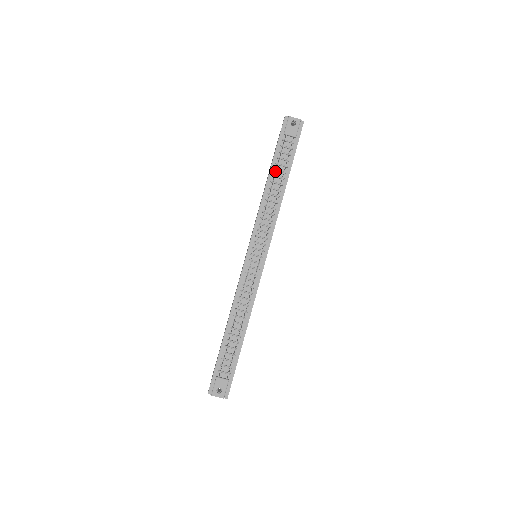
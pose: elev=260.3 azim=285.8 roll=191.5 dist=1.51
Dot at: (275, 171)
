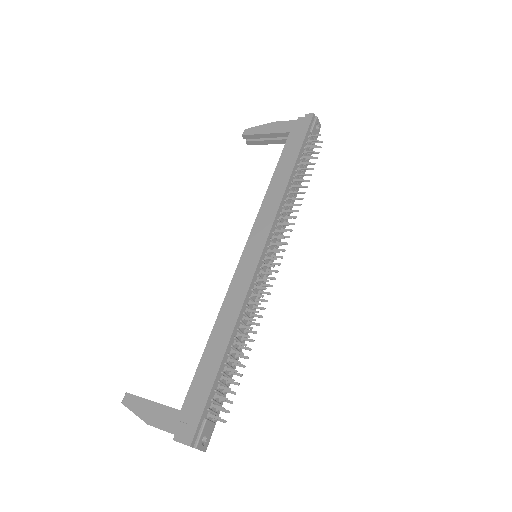
Dot at: (298, 166)
